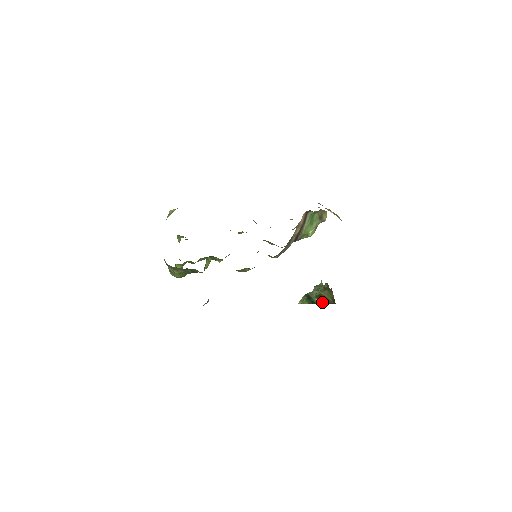
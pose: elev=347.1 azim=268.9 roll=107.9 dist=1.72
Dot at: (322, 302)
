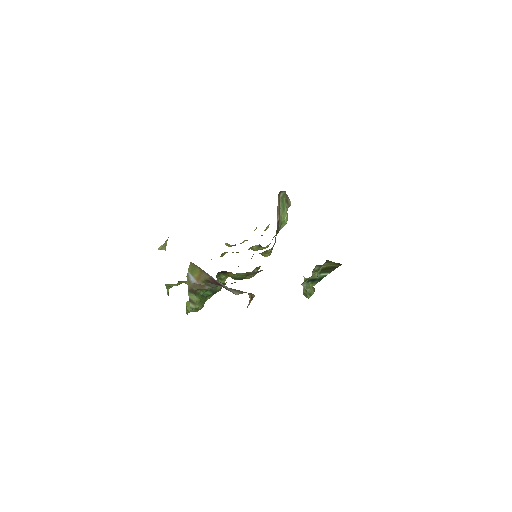
Dot at: (329, 272)
